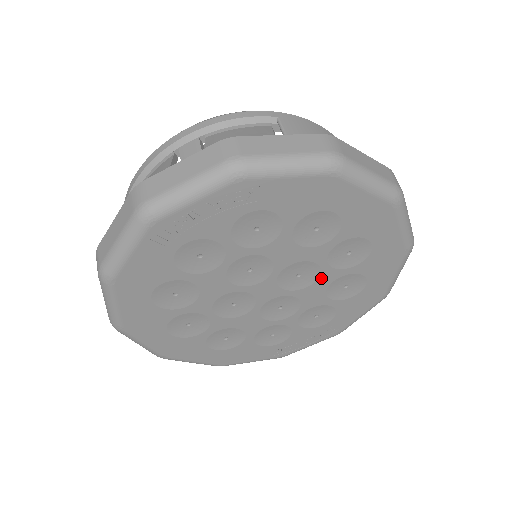
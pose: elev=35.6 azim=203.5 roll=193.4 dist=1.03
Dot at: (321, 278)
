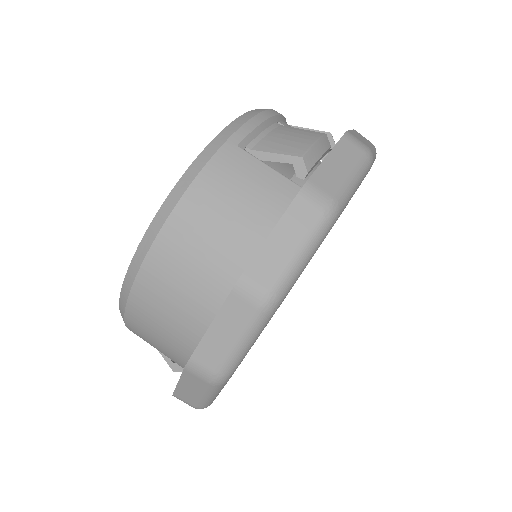
Dot at: occluded
